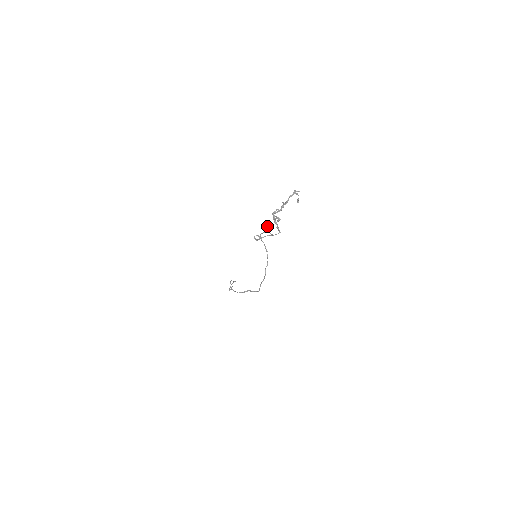
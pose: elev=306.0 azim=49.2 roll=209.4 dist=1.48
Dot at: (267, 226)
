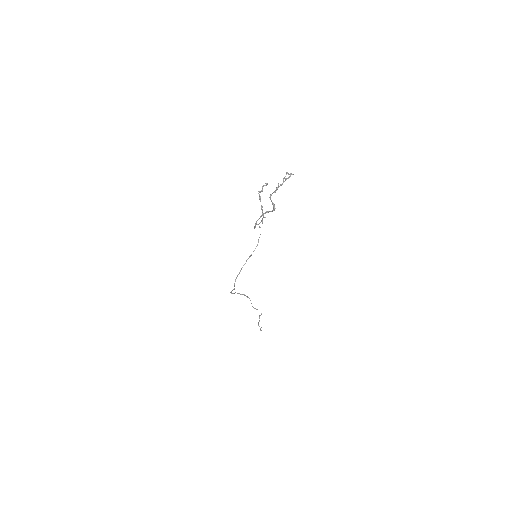
Dot at: occluded
